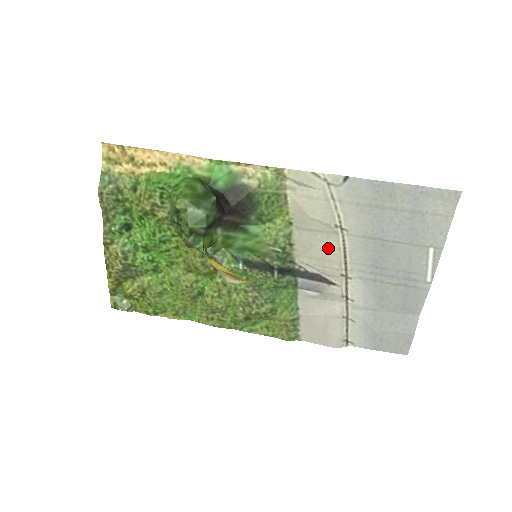
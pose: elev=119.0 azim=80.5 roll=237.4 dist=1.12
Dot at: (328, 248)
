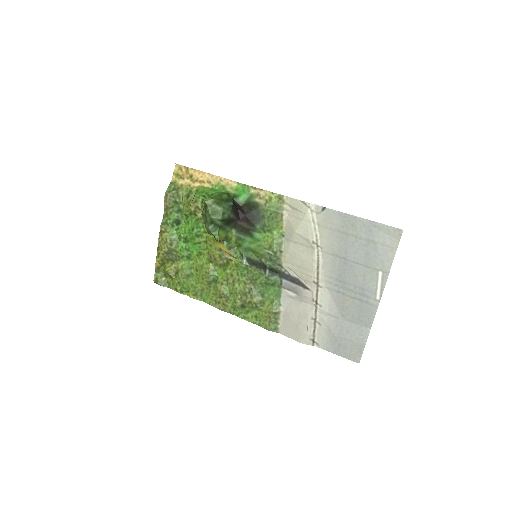
Dot at: (306, 259)
